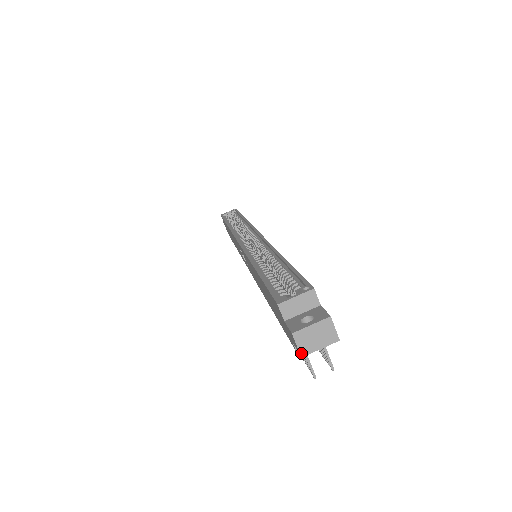
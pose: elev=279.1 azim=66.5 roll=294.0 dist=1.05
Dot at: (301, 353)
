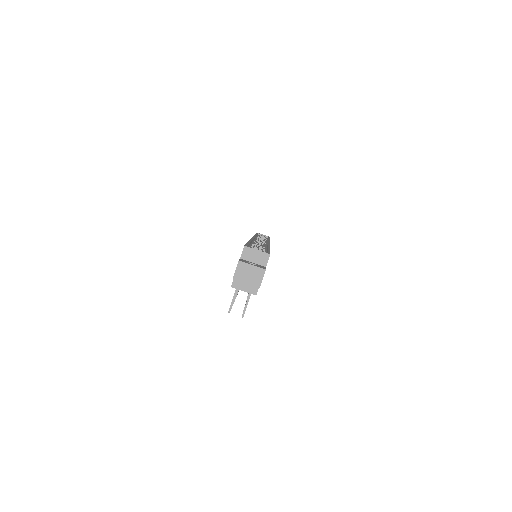
Dot at: (234, 276)
